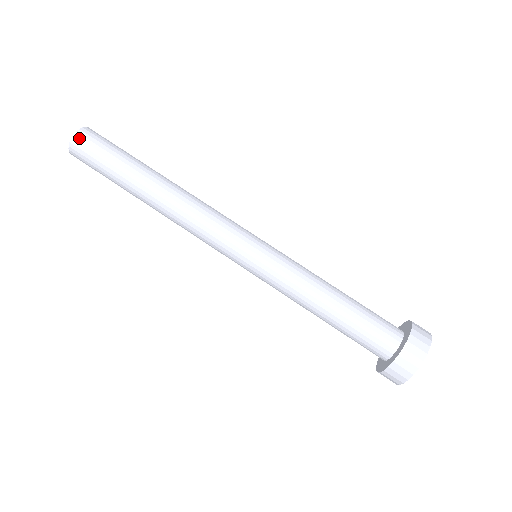
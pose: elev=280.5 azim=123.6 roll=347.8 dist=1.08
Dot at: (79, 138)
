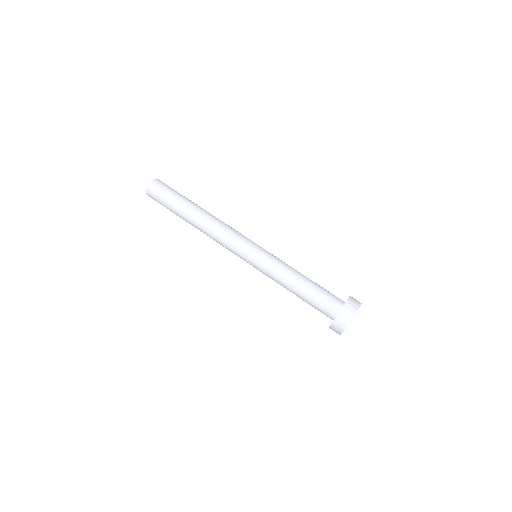
Dot at: (149, 193)
